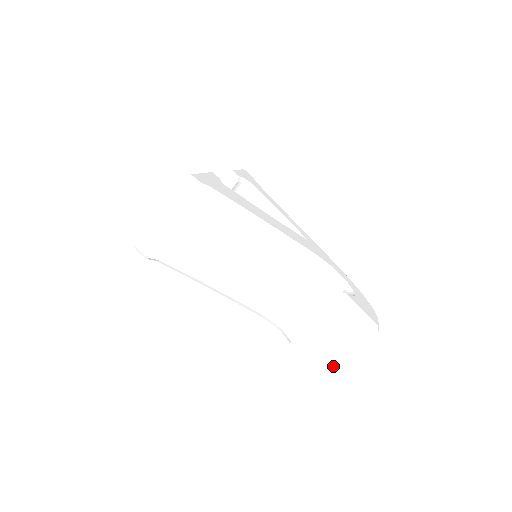
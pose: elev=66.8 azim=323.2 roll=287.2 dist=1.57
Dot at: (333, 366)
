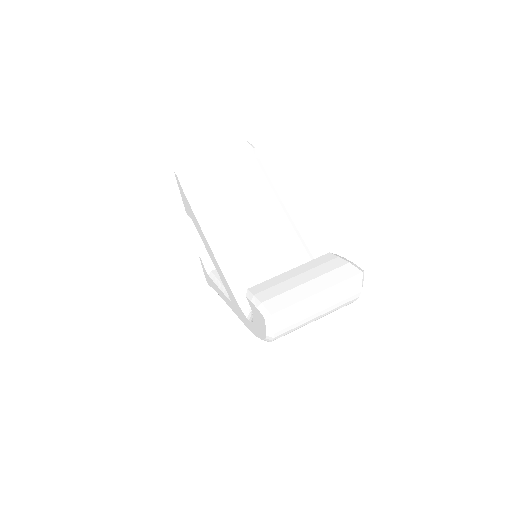
Dot at: (301, 293)
